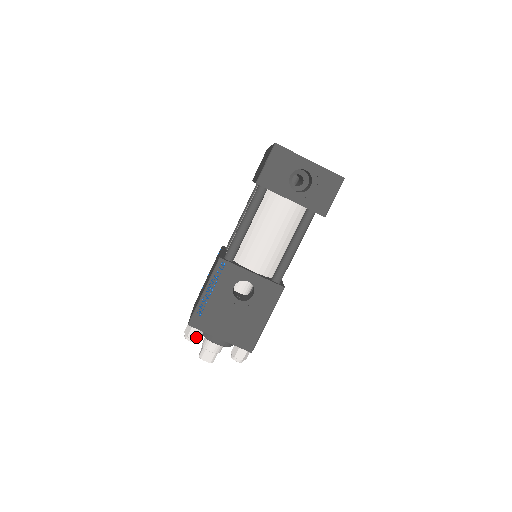
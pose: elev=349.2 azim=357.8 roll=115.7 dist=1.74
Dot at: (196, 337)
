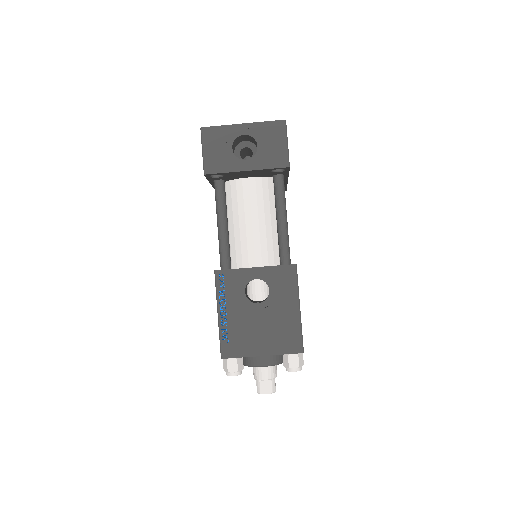
Dot at: (237, 368)
